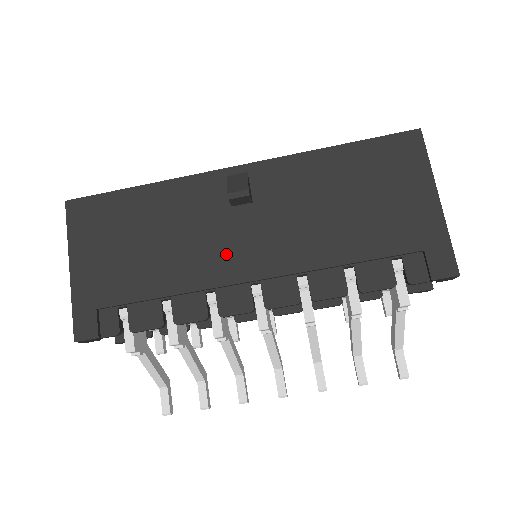
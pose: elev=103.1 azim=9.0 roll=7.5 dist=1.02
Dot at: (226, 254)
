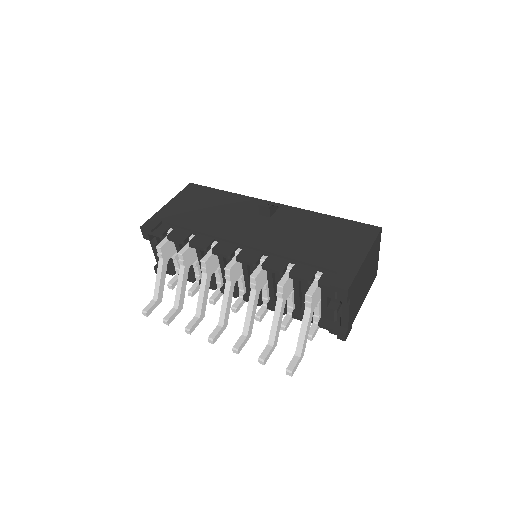
Dot at: (239, 229)
